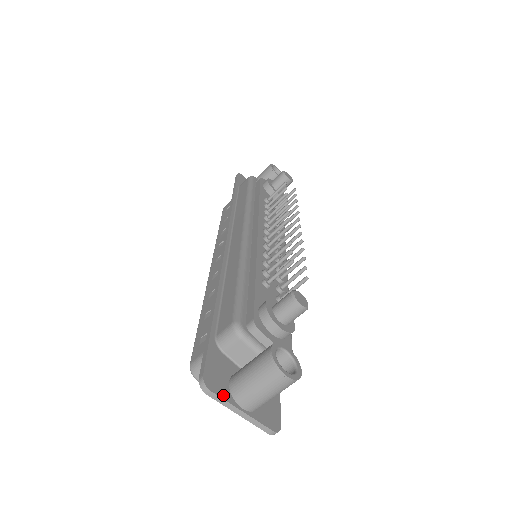
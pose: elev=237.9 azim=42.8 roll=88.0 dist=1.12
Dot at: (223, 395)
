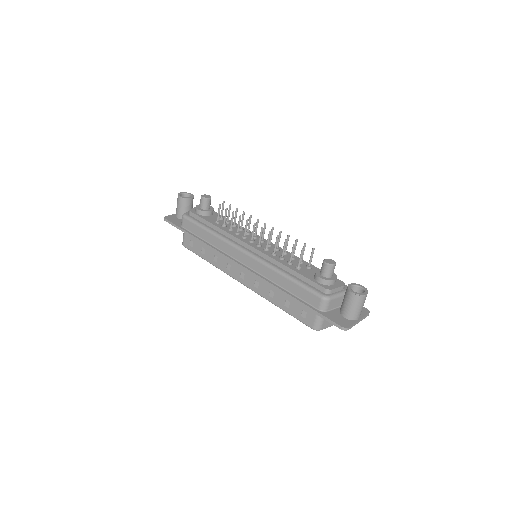
Dot at: (351, 324)
